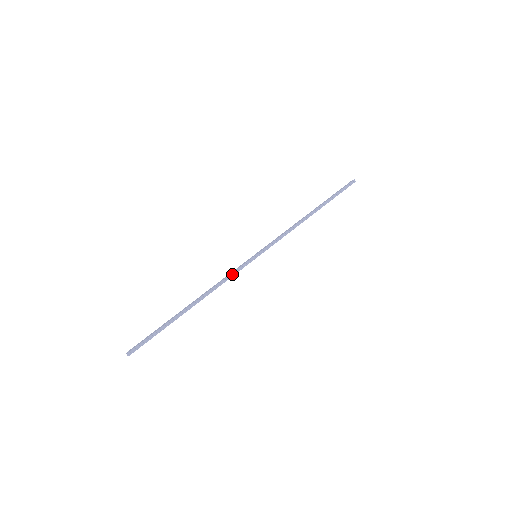
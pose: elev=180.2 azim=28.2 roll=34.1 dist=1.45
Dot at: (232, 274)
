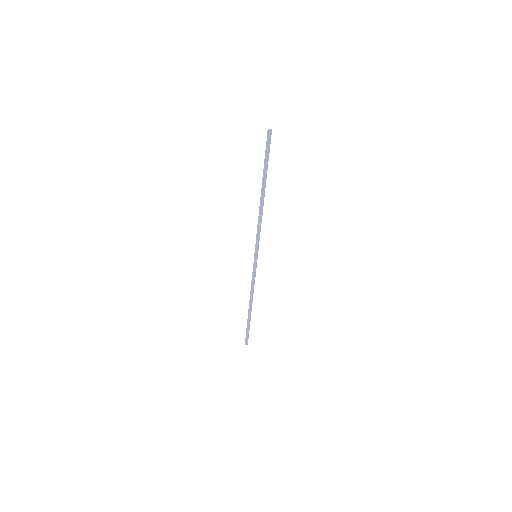
Dot at: (254, 278)
